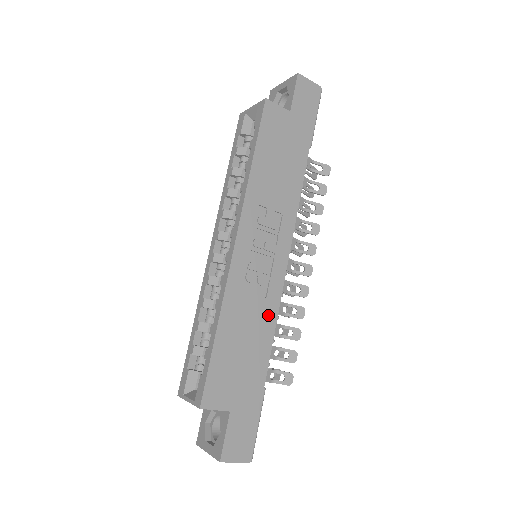
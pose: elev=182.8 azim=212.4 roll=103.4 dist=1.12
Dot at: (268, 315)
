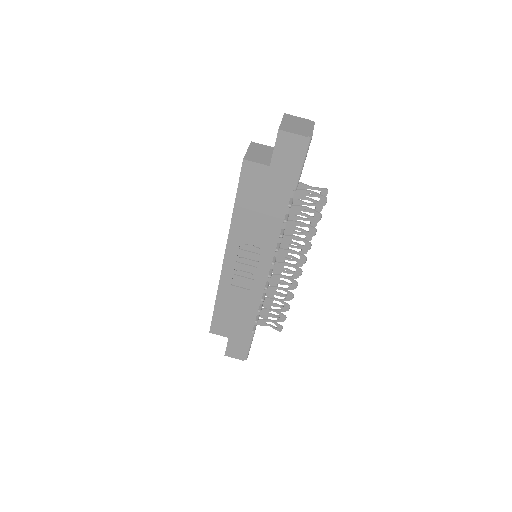
Dot at: (253, 299)
